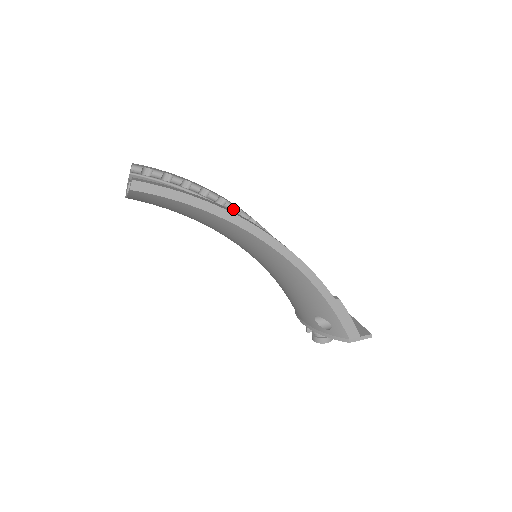
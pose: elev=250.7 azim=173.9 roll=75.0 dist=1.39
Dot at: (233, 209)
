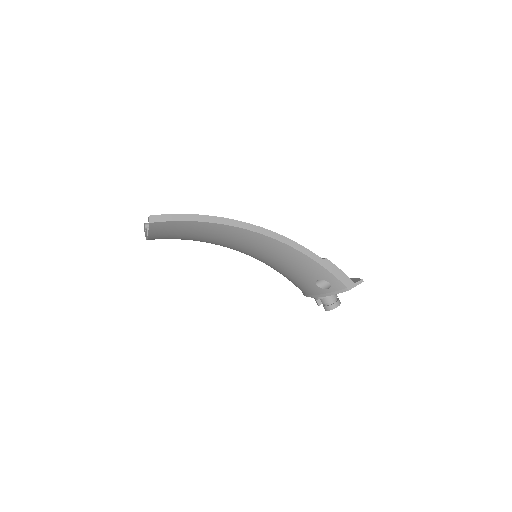
Dot at: occluded
